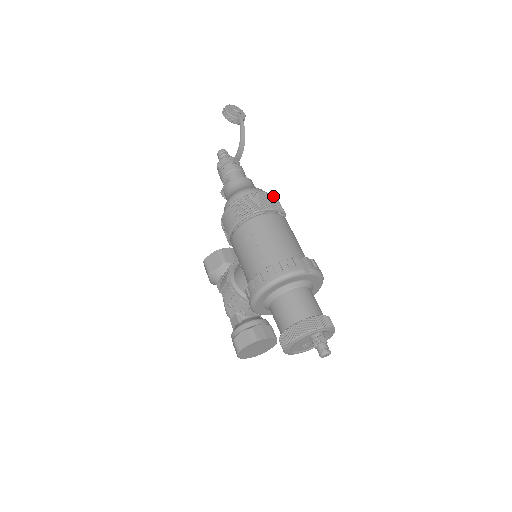
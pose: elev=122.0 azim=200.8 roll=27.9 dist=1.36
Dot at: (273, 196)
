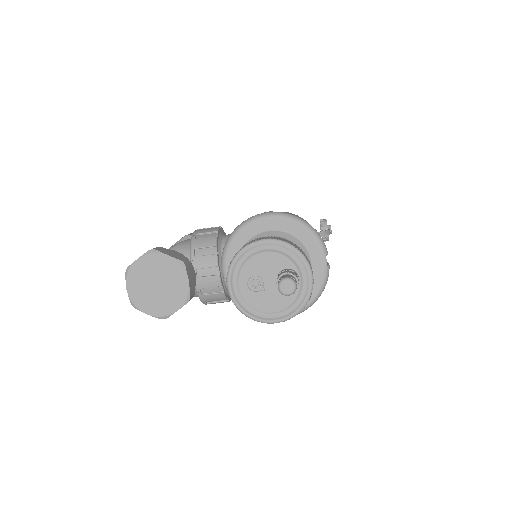
Dot at: occluded
